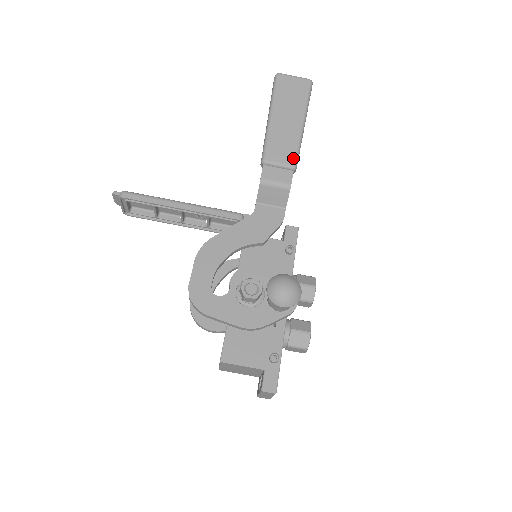
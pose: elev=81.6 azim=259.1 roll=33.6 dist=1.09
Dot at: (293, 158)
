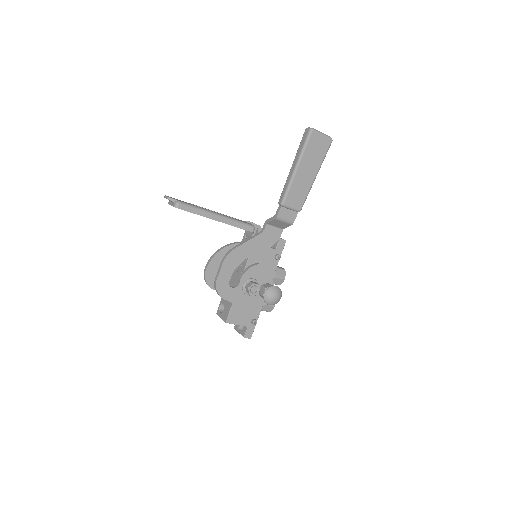
Dot at: (301, 205)
